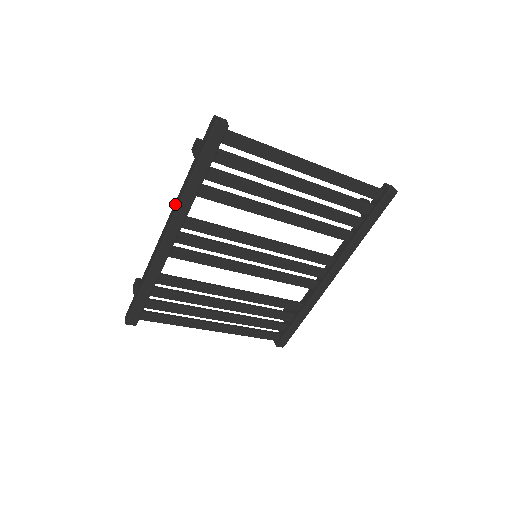
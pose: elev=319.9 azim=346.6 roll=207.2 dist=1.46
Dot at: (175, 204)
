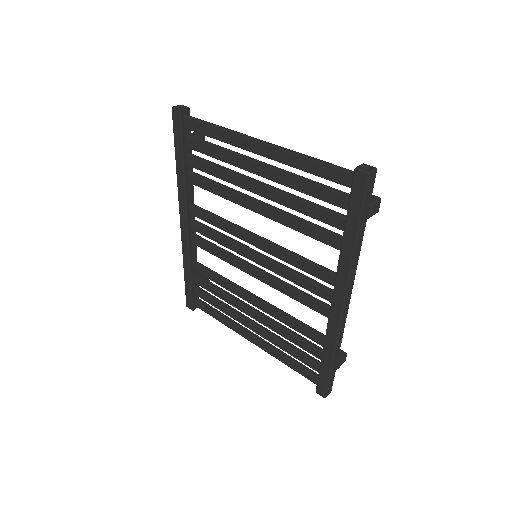
Dot at: occluded
